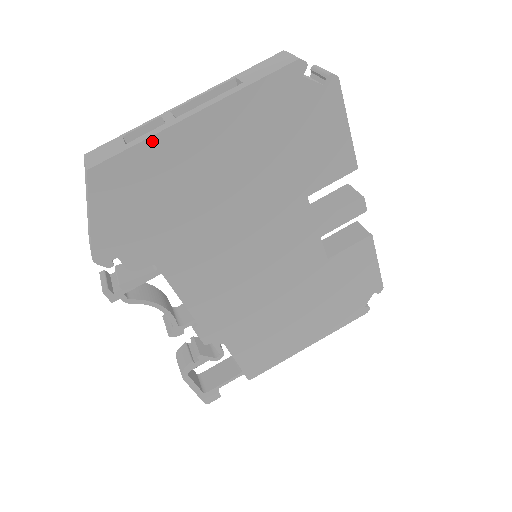
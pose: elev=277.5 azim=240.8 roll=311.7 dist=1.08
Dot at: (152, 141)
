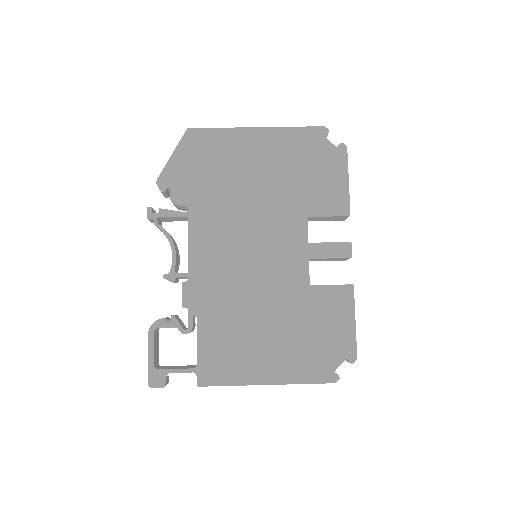
Dot at: (227, 130)
